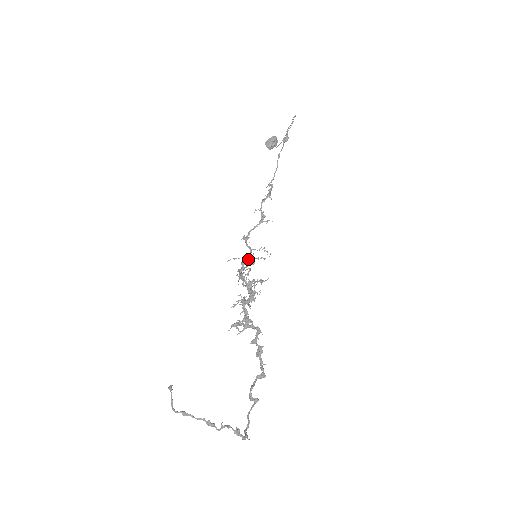
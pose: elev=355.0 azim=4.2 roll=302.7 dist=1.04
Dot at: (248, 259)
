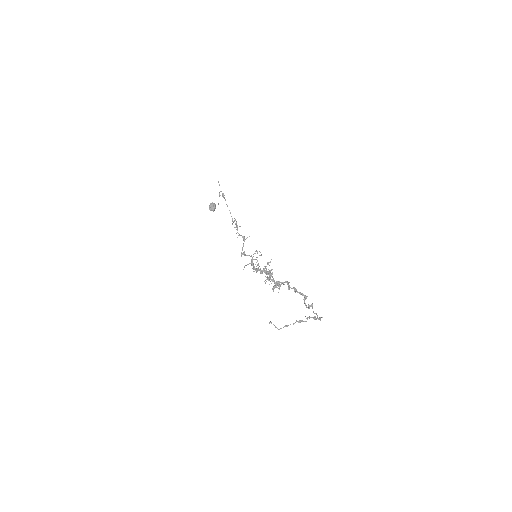
Dot at: occluded
